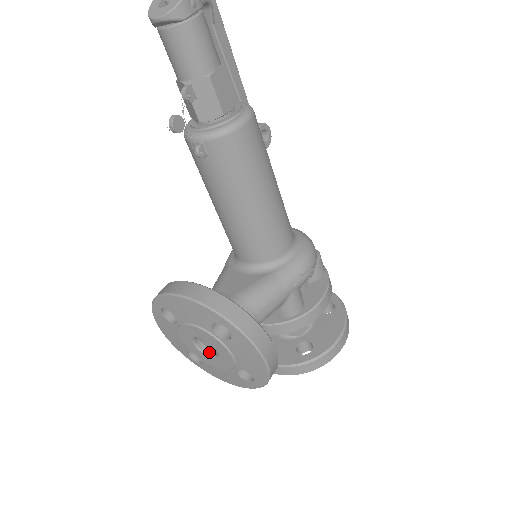
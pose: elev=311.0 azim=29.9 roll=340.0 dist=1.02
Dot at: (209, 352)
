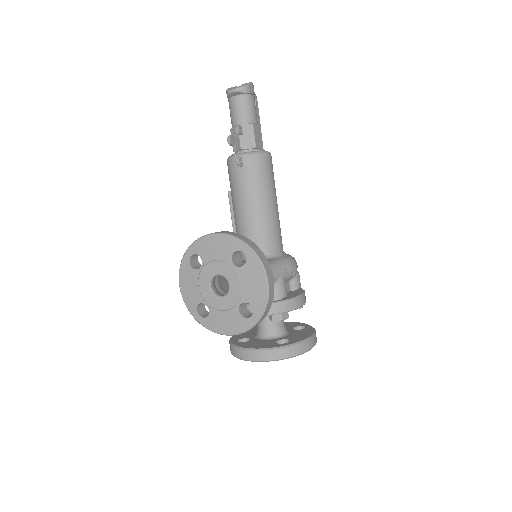
Dot at: (219, 295)
